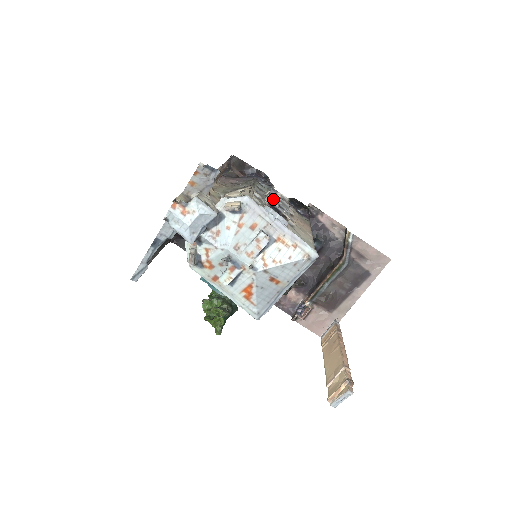
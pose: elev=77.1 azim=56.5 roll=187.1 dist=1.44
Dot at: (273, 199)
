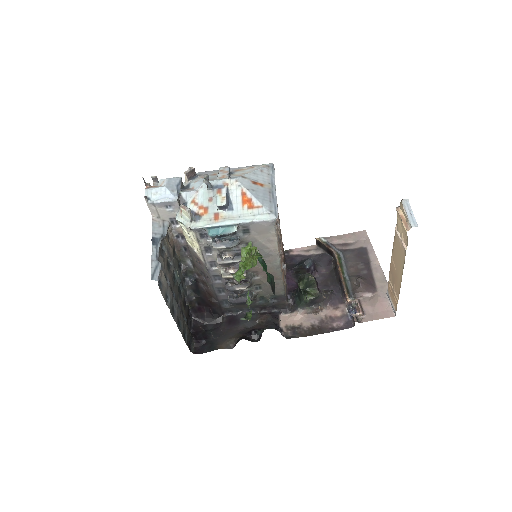
Dot at: occluded
